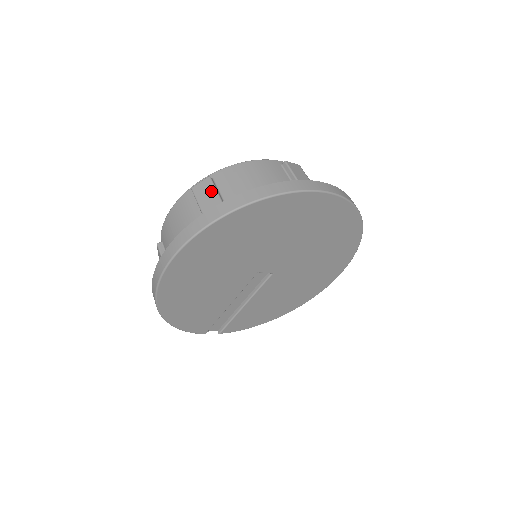
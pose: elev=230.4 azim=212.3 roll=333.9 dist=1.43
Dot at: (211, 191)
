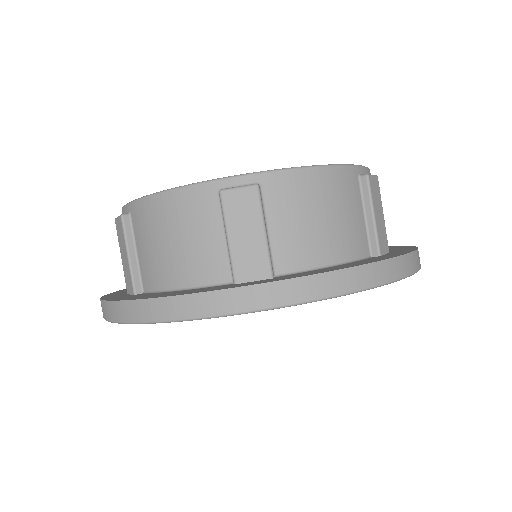
Dot at: (255, 218)
